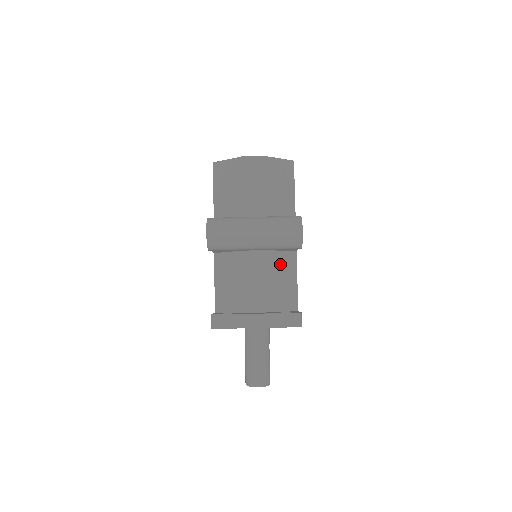
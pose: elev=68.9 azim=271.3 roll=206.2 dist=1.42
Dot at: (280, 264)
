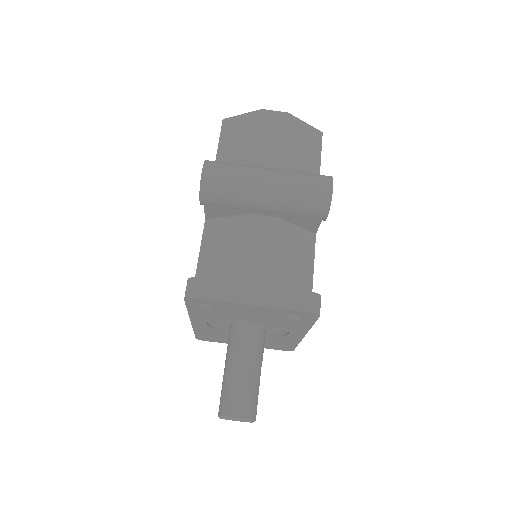
Dot at: (293, 241)
